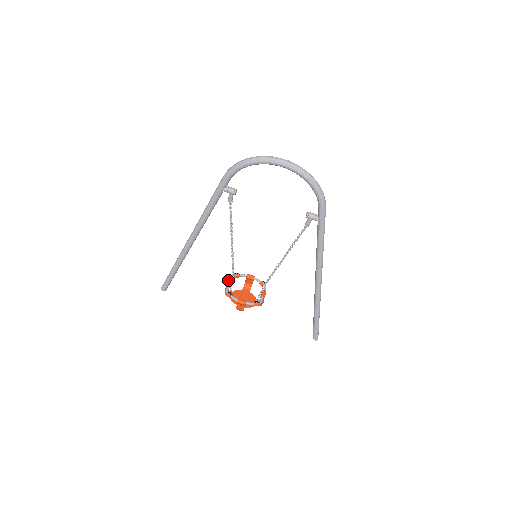
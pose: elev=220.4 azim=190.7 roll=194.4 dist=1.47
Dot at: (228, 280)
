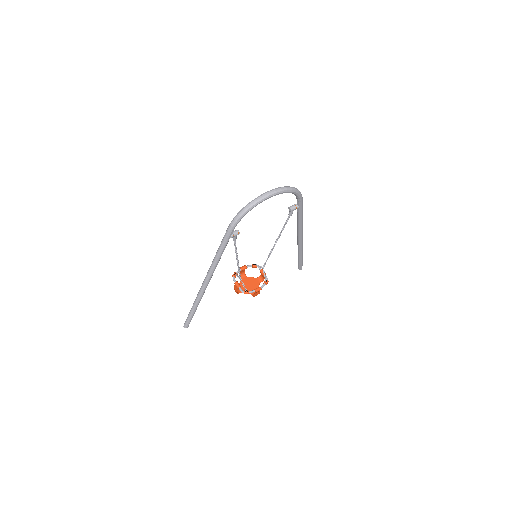
Dot at: (235, 284)
